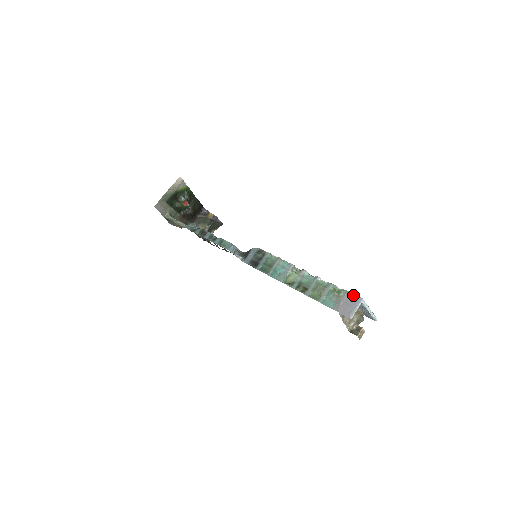
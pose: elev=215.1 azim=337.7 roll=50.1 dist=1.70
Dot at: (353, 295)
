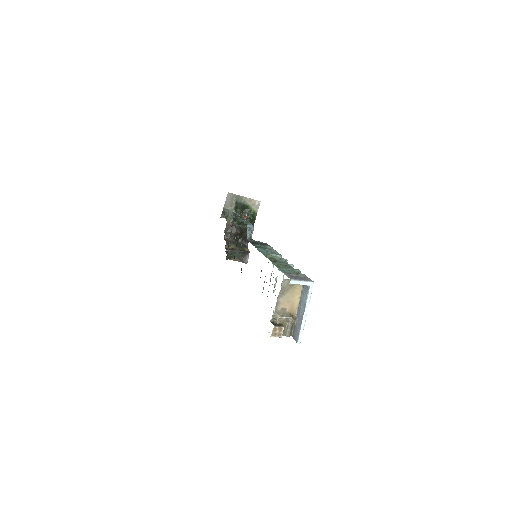
Dot at: (309, 278)
